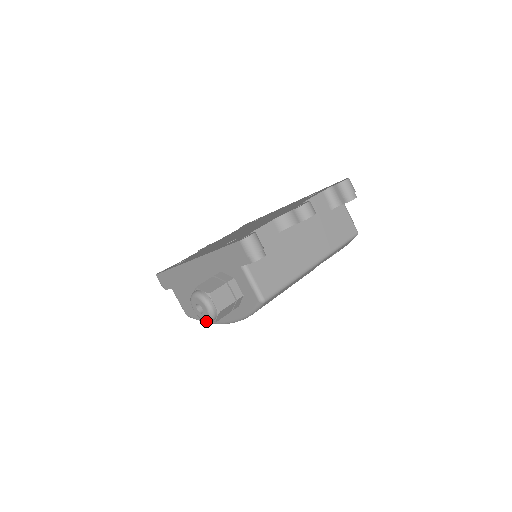
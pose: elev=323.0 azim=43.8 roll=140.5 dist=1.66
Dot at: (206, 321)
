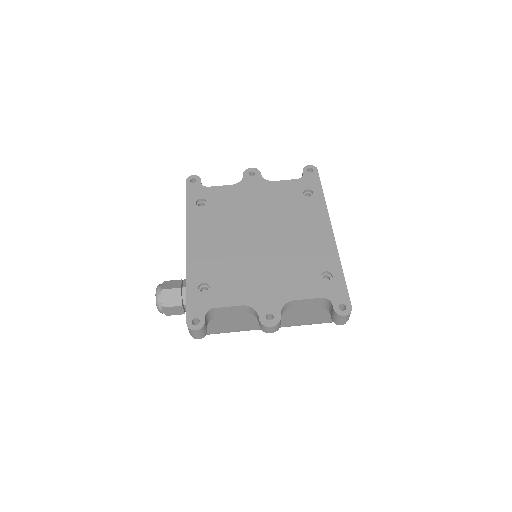
Dot at: occluded
